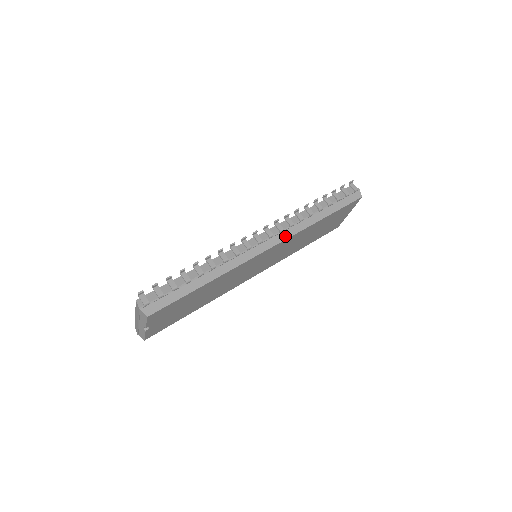
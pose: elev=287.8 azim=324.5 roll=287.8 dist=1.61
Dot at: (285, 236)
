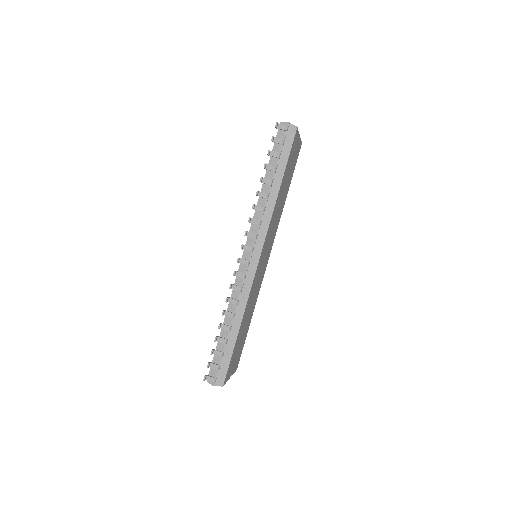
Dot at: (262, 237)
